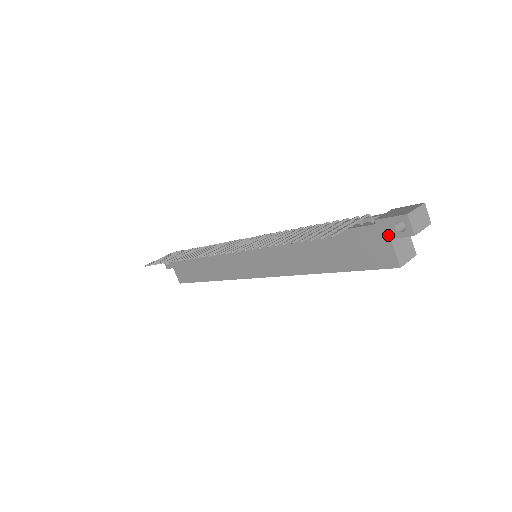
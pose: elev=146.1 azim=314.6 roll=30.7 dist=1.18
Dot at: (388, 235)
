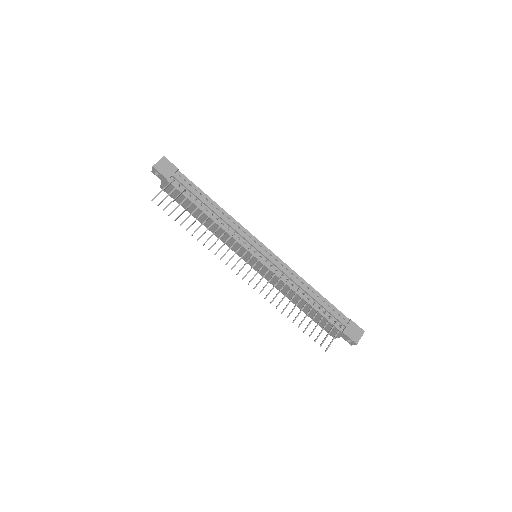
Dot at: (342, 336)
